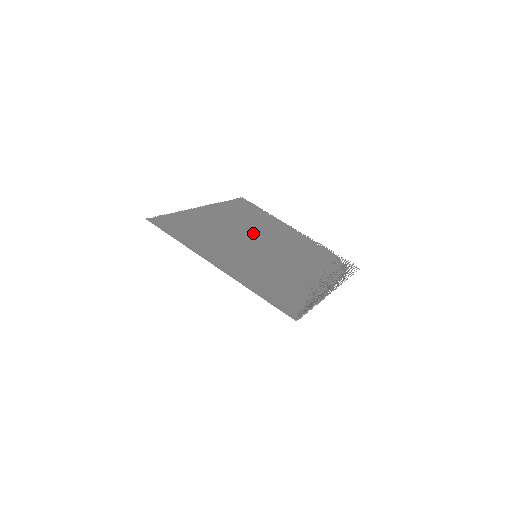
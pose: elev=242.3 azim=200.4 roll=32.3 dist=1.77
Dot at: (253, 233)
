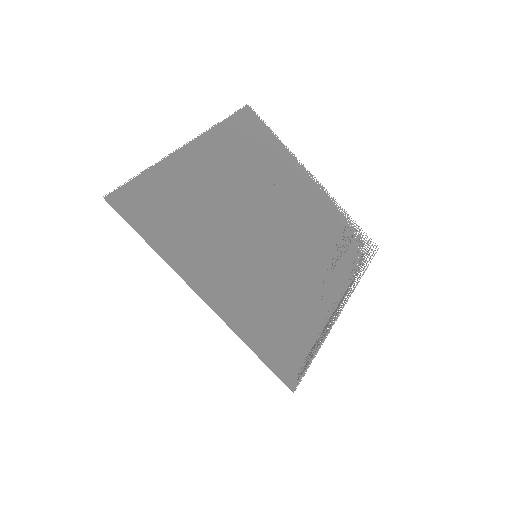
Dot at: (256, 198)
